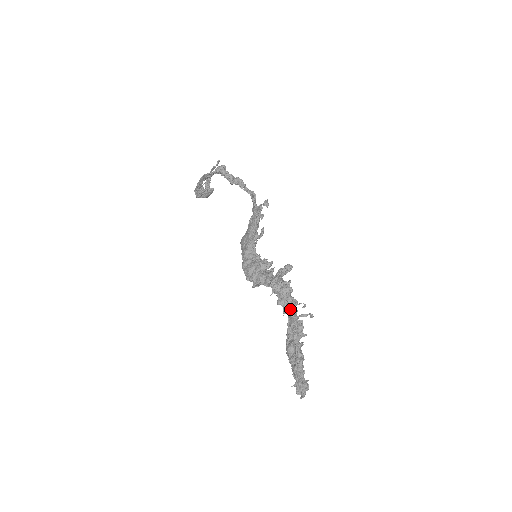
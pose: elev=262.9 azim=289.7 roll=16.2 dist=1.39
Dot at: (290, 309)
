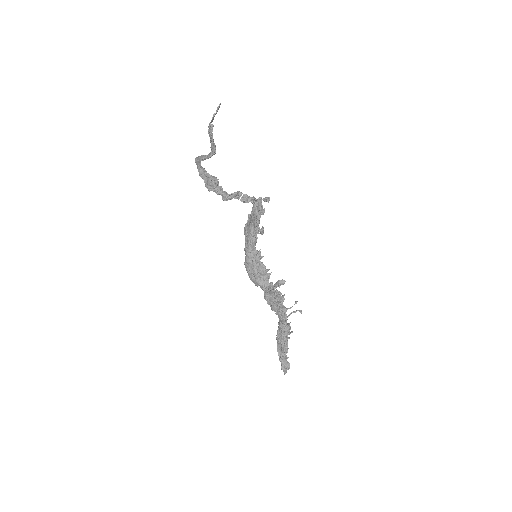
Dot at: (280, 317)
